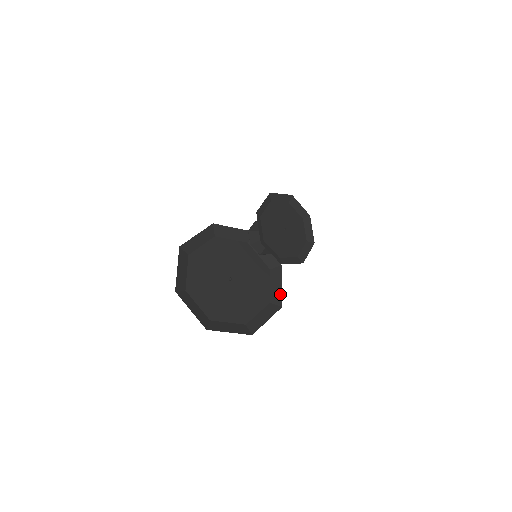
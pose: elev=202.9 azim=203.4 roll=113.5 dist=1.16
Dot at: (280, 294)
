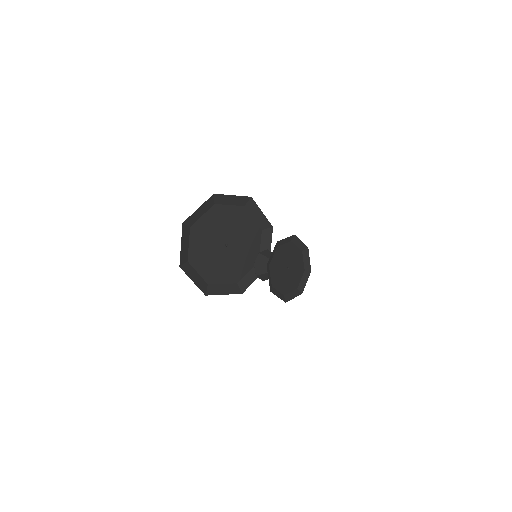
Dot at: (265, 219)
